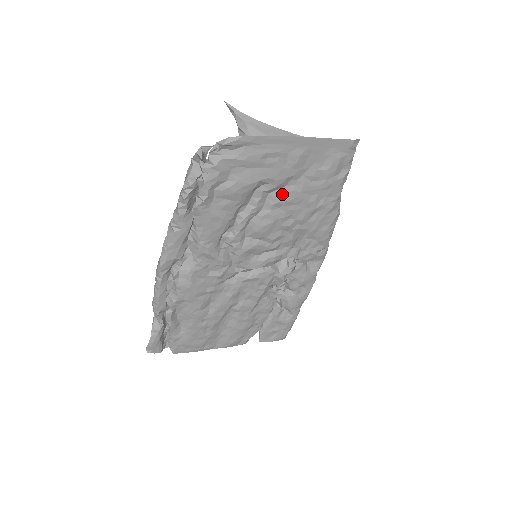
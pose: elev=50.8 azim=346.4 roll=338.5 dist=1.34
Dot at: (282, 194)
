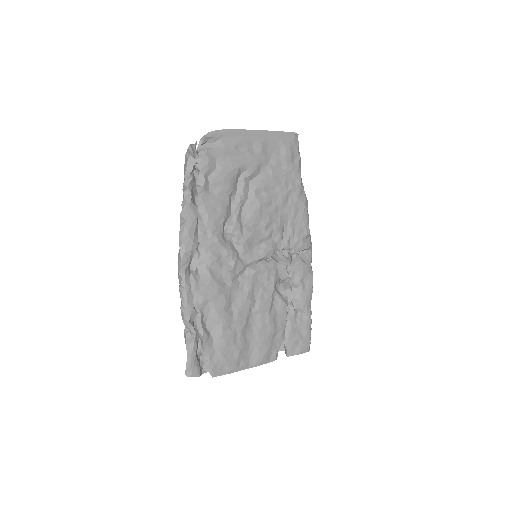
Dot at: (259, 180)
